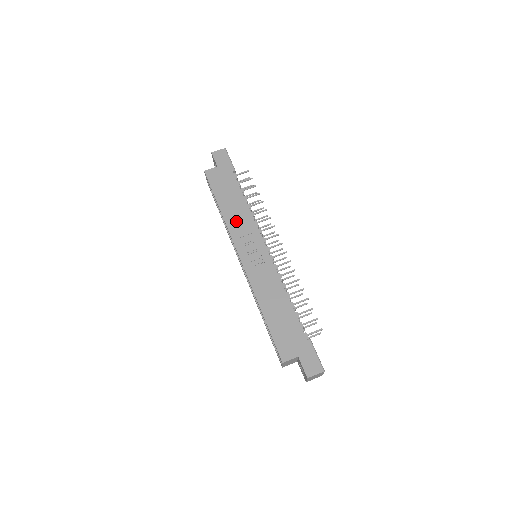
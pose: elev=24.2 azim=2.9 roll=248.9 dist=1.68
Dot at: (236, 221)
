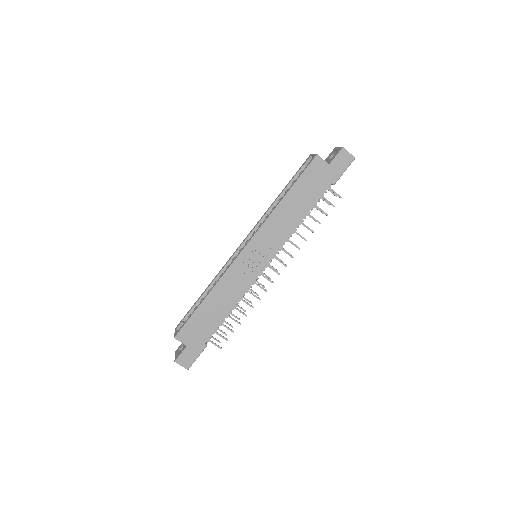
Dot at: (278, 223)
